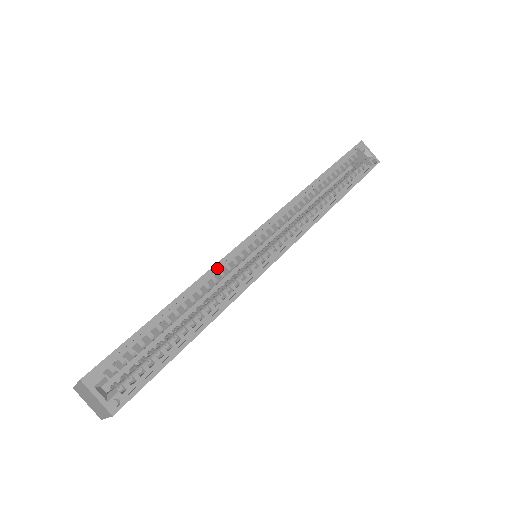
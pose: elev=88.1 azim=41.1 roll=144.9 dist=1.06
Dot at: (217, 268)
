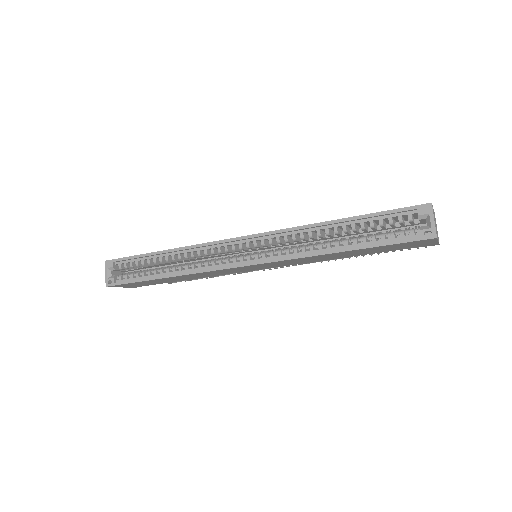
Dot at: (198, 247)
